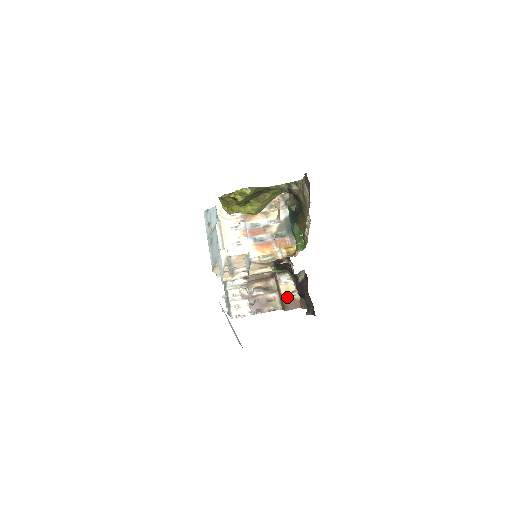
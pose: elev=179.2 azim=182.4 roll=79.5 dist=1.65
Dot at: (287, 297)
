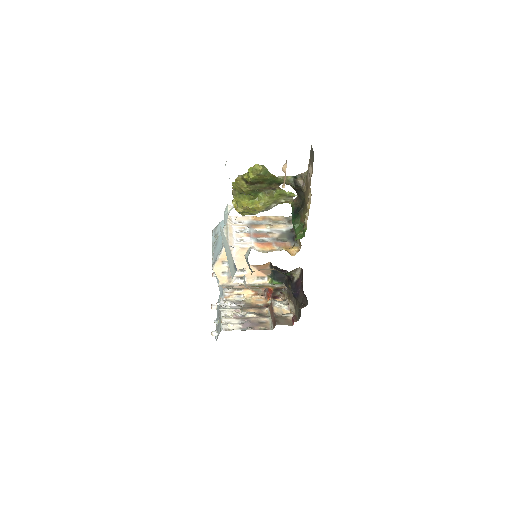
Dot at: (280, 316)
